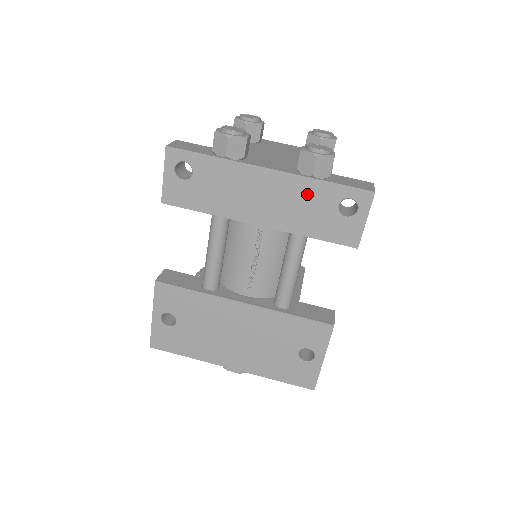
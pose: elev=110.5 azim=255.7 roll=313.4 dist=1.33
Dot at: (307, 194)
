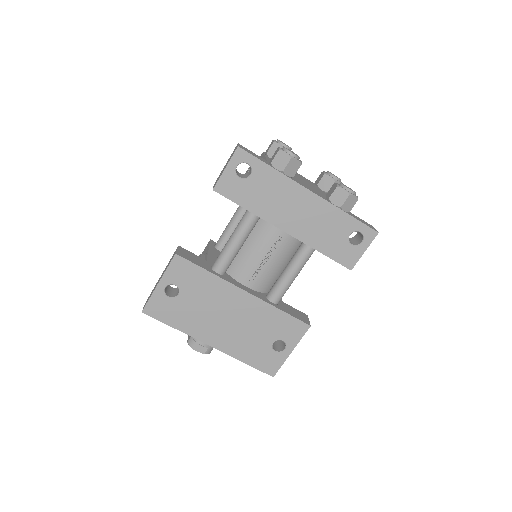
Dot at: (332, 219)
